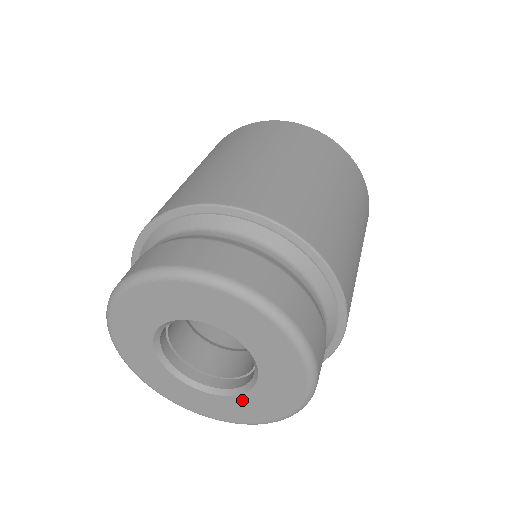
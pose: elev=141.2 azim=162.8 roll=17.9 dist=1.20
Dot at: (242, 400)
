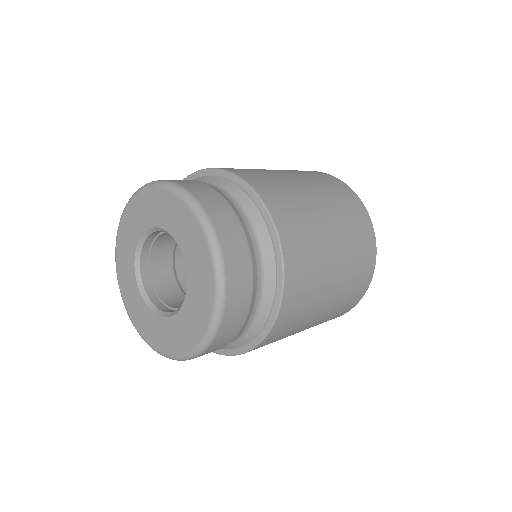
Dot at: (151, 316)
